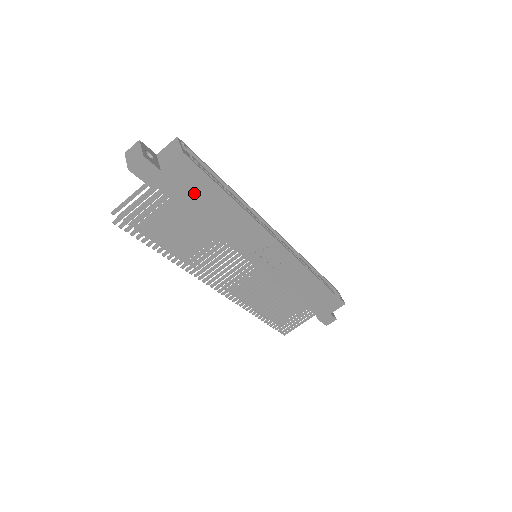
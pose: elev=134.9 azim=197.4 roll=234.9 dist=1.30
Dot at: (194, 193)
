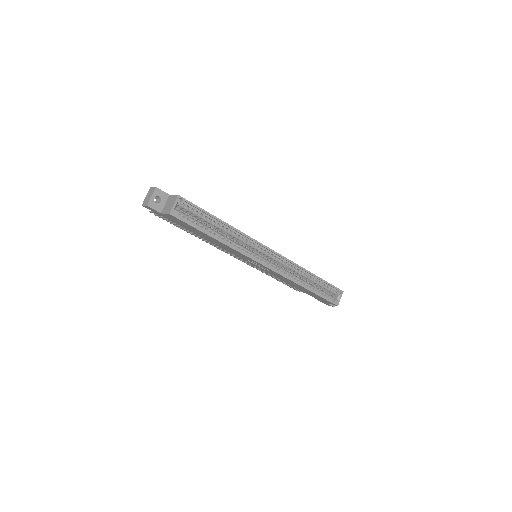
Dot at: (187, 227)
